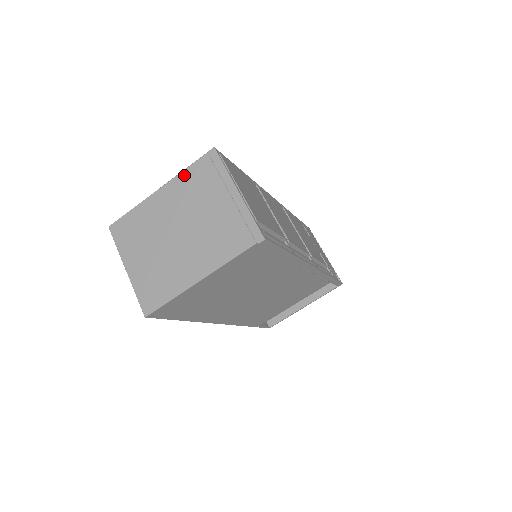
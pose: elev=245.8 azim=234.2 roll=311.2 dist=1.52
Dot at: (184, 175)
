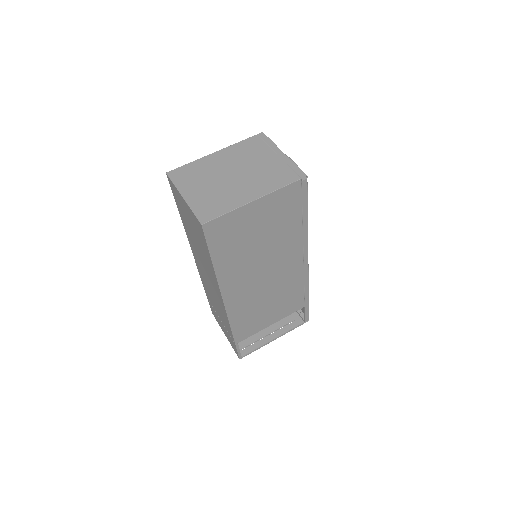
Dot at: (238, 145)
